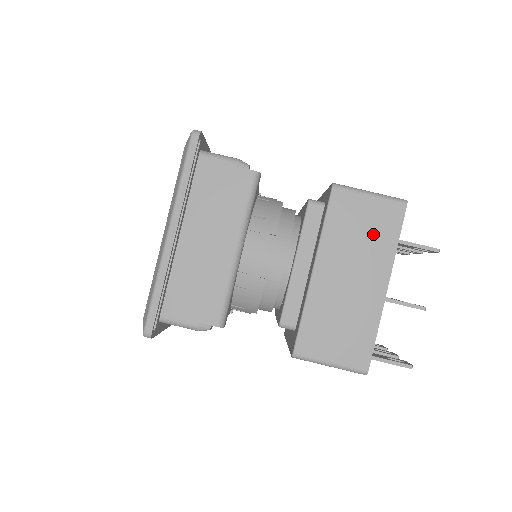
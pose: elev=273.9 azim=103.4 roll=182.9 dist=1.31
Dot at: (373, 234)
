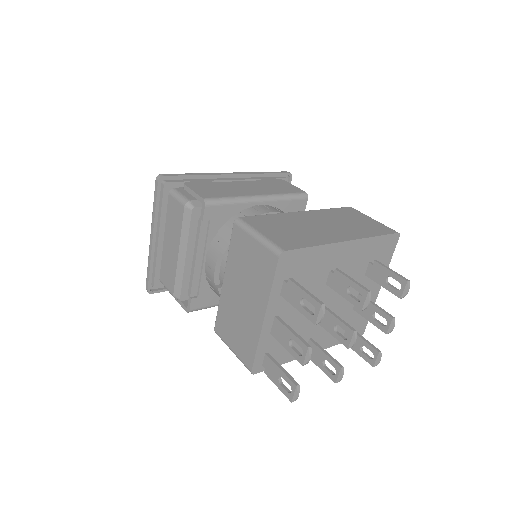
Dot at: (360, 226)
